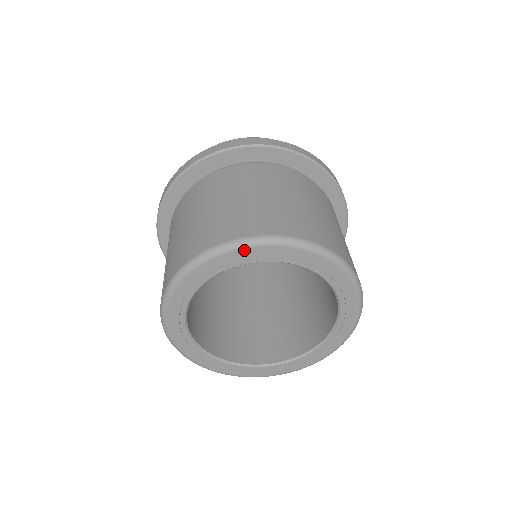
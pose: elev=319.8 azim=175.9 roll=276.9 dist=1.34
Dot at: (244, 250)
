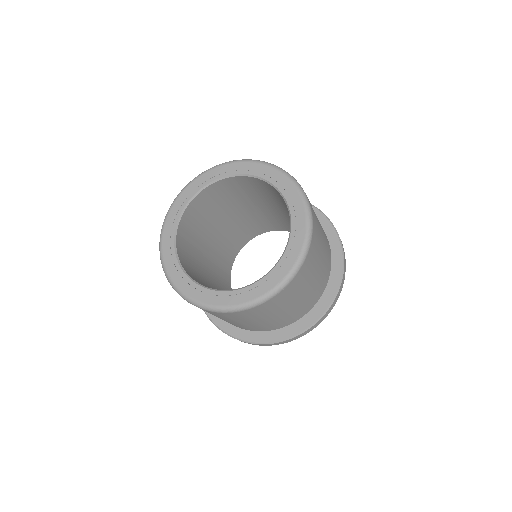
Dot at: (272, 169)
